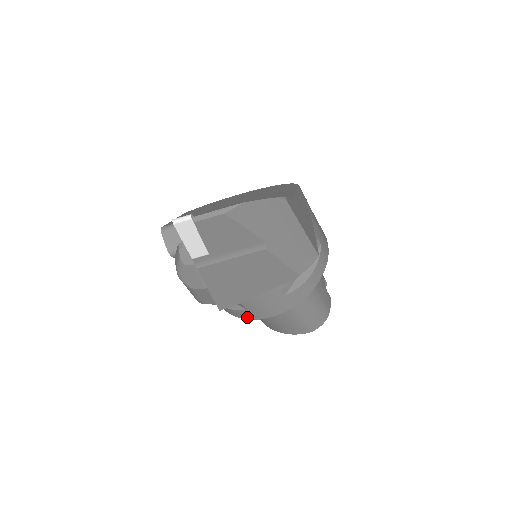
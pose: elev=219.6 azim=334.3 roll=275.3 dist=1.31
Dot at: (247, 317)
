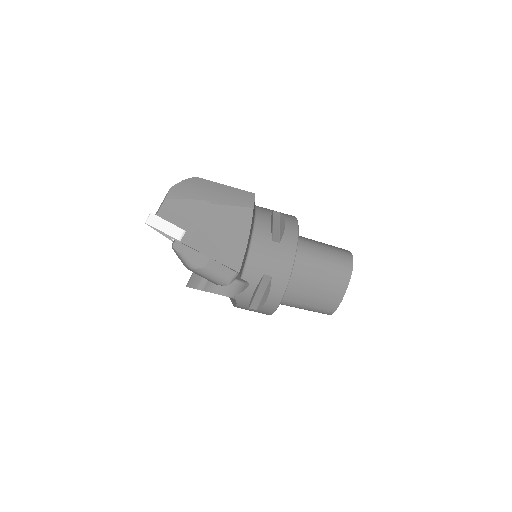
Dot at: (283, 286)
